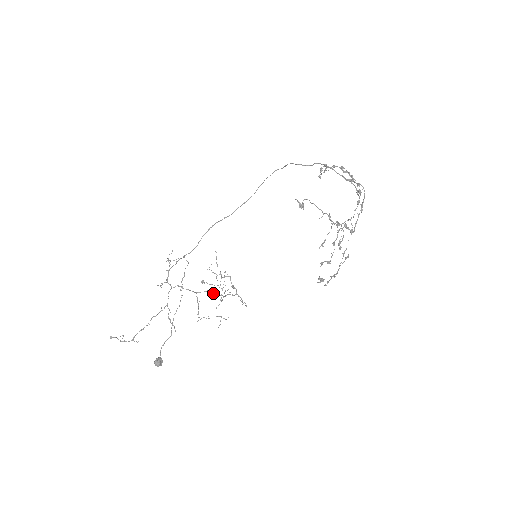
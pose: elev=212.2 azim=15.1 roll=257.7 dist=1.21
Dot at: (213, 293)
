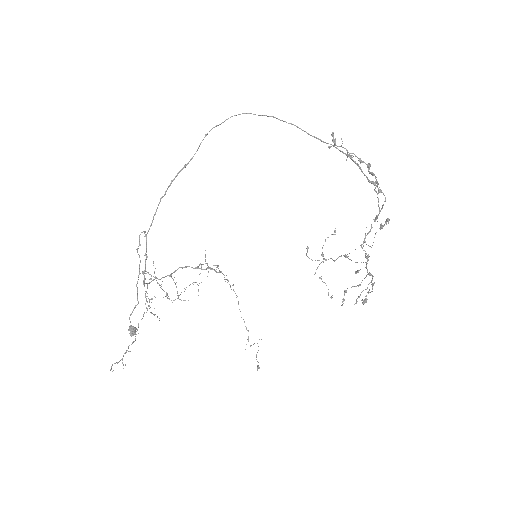
Dot at: occluded
